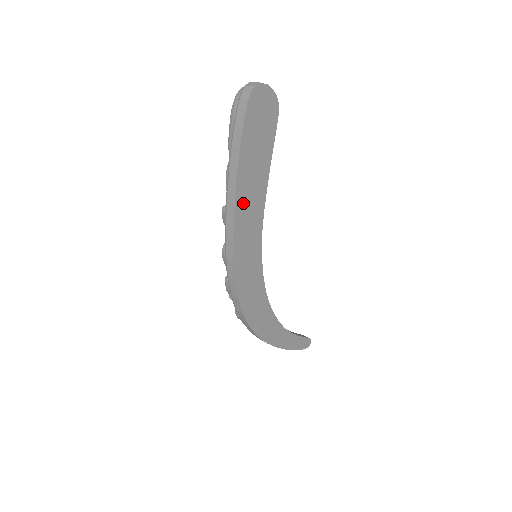
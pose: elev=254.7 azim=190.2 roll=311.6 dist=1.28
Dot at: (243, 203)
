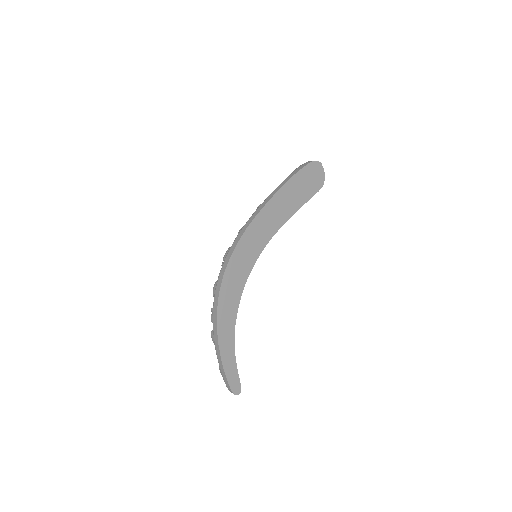
Dot at: (275, 205)
